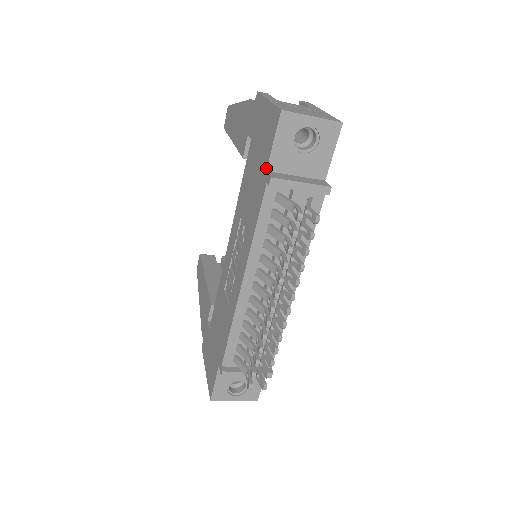
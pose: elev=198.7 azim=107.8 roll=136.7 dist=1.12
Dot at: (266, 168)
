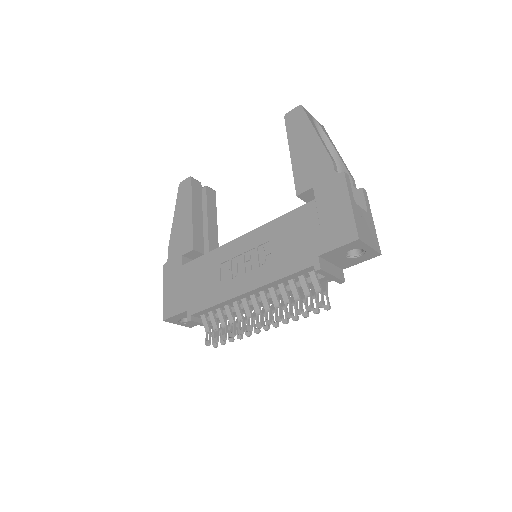
Dot at: (320, 254)
